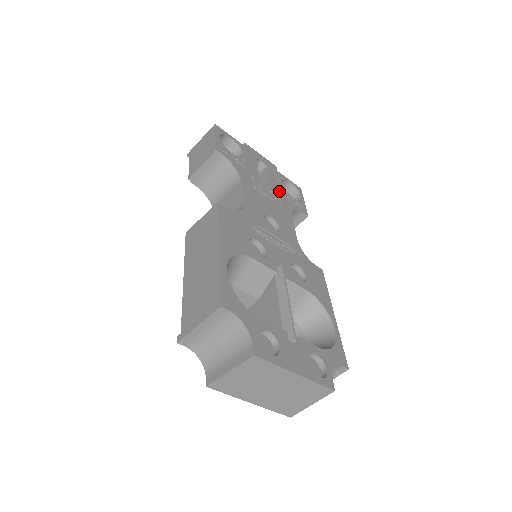
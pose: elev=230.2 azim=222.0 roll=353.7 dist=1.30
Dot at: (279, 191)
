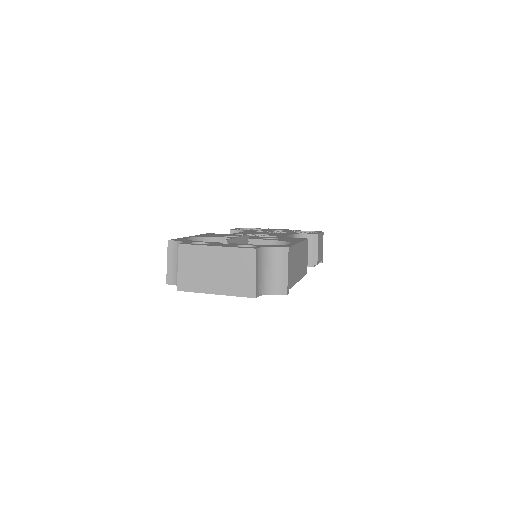
Dot at: occluded
